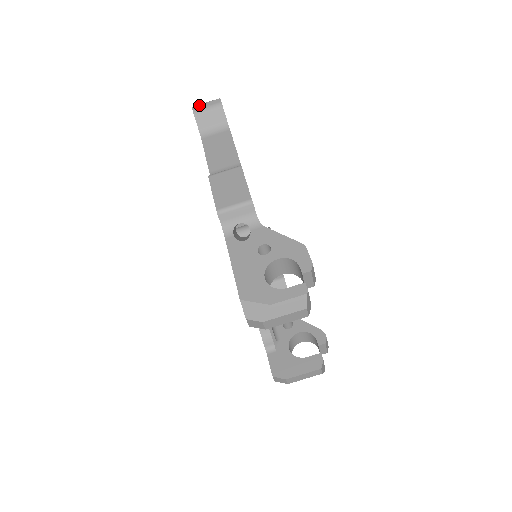
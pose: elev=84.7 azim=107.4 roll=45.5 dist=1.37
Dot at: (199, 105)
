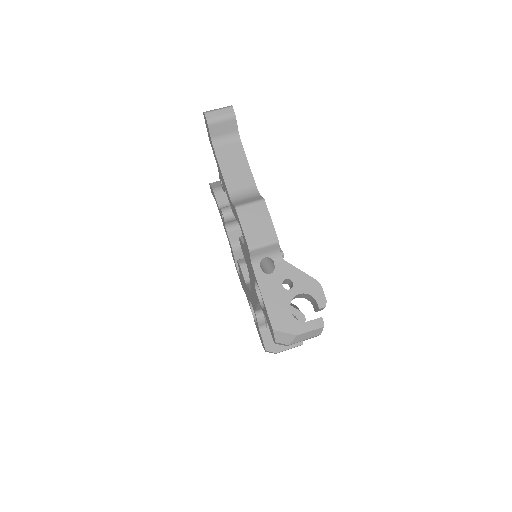
Dot at: (212, 112)
